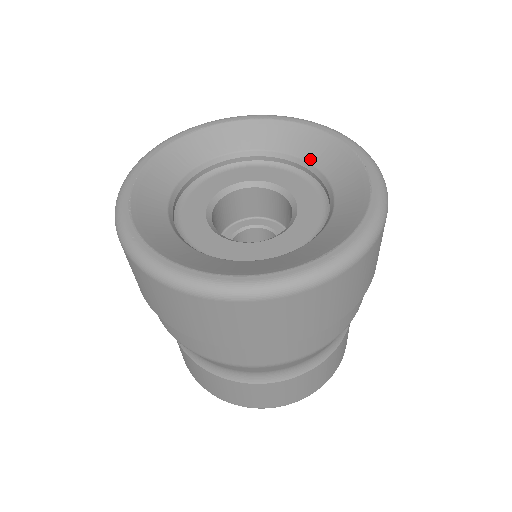
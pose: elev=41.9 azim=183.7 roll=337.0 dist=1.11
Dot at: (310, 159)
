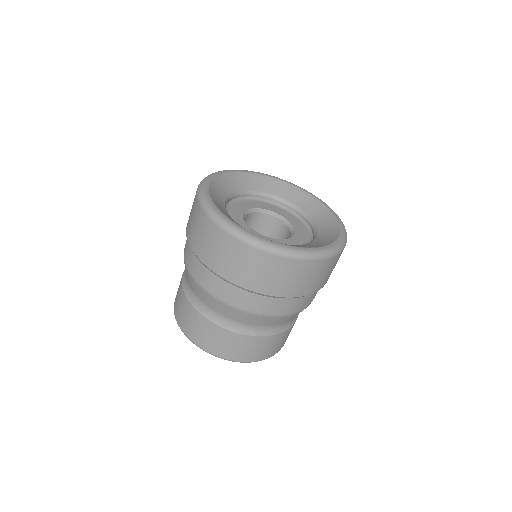
Dot at: (305, 210)
